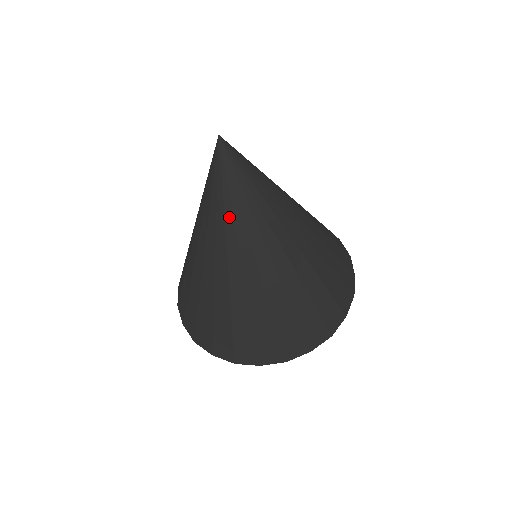
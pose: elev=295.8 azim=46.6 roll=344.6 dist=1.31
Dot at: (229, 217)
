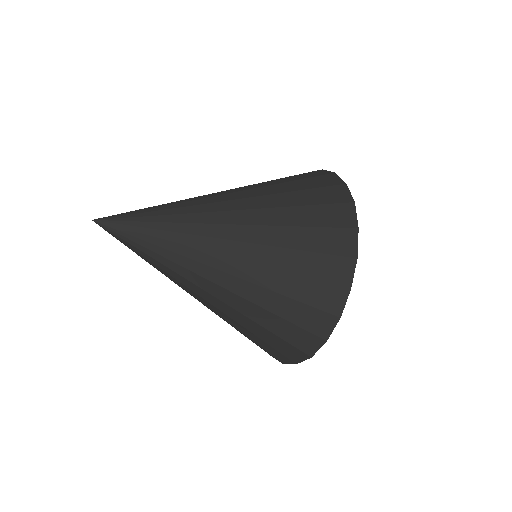
Dot at: (167, 245)
